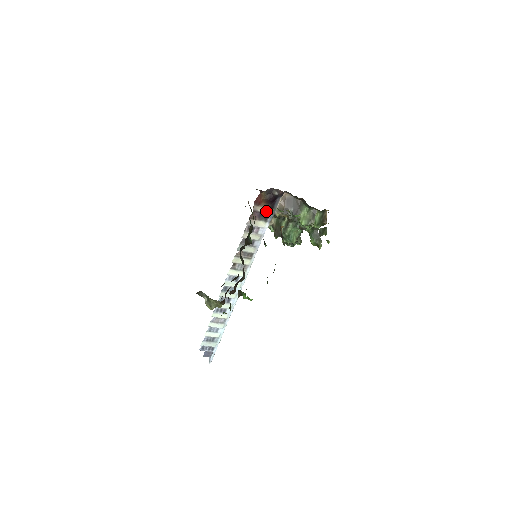
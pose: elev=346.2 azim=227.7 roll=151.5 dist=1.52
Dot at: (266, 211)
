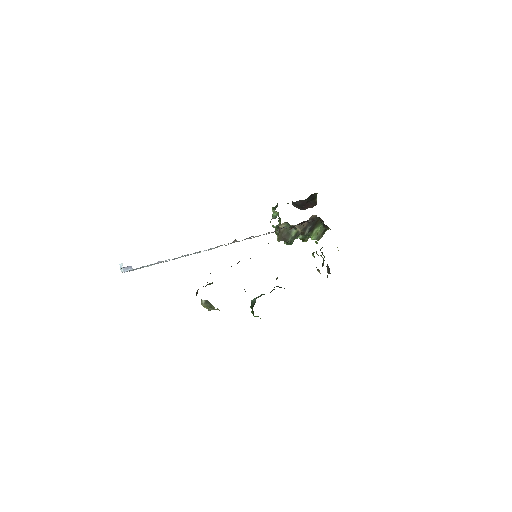
Dot at: occluded
